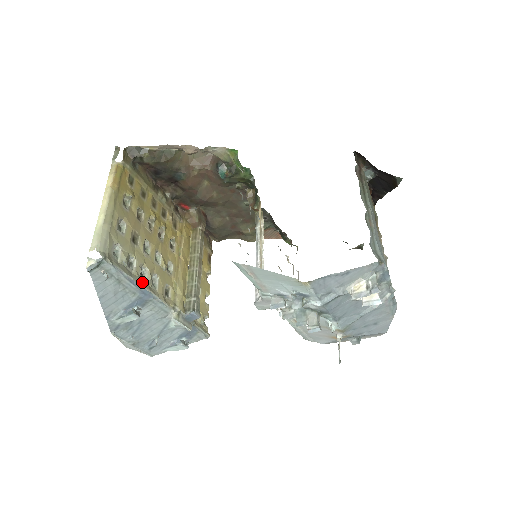
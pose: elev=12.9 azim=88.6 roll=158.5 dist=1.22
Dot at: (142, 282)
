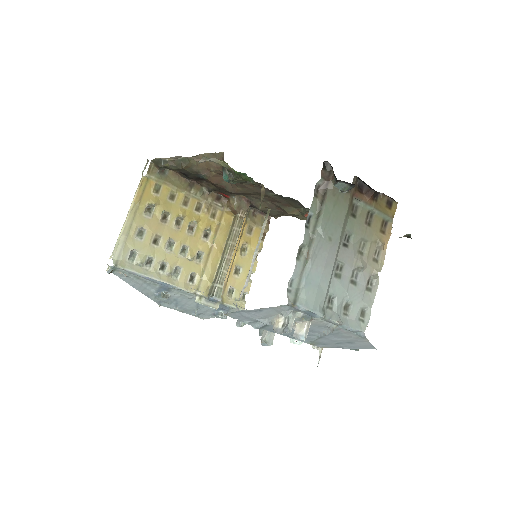
Dot at: (160, 276)
